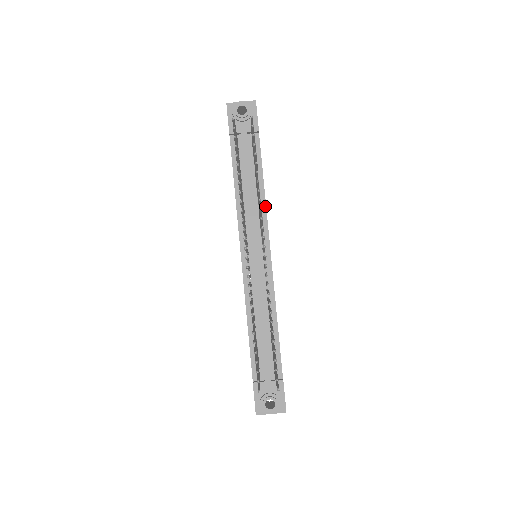
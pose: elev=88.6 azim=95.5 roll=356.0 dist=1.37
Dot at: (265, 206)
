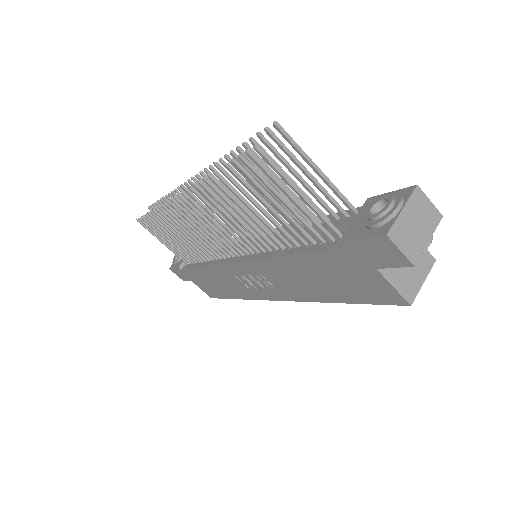
Dot at: occluded
